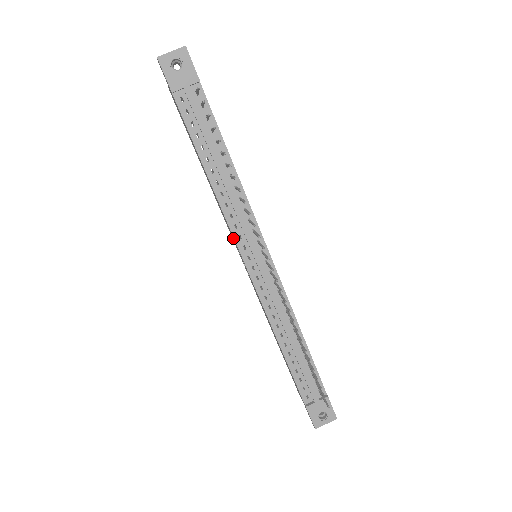
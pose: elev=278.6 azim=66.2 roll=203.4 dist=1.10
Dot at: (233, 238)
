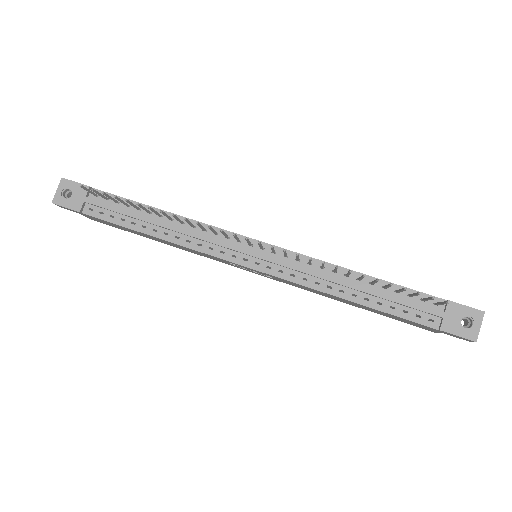
Dot at: occluded
